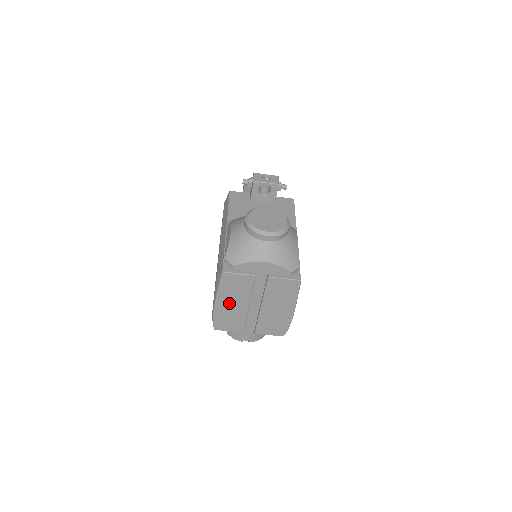
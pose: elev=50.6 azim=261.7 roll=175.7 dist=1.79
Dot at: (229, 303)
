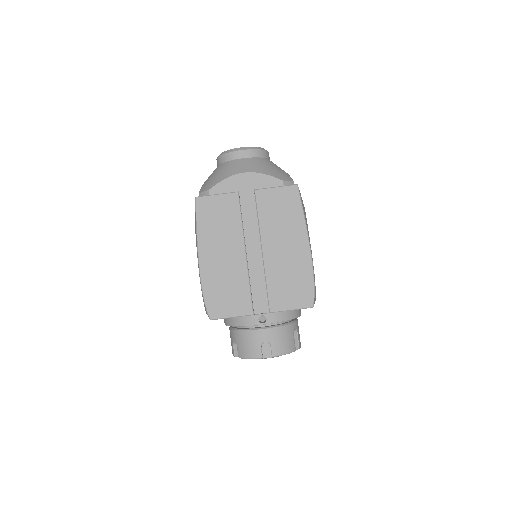
Dot at: (217, 255)
